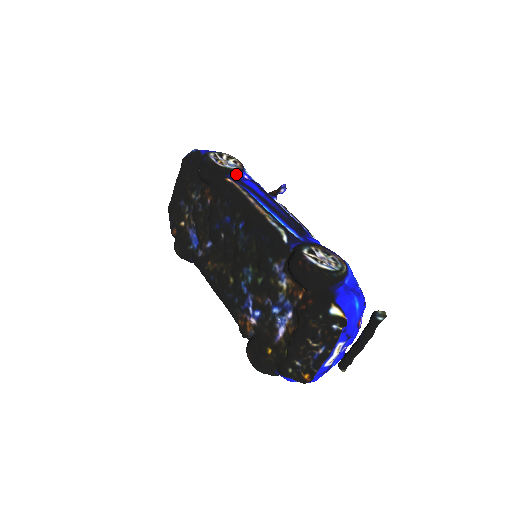
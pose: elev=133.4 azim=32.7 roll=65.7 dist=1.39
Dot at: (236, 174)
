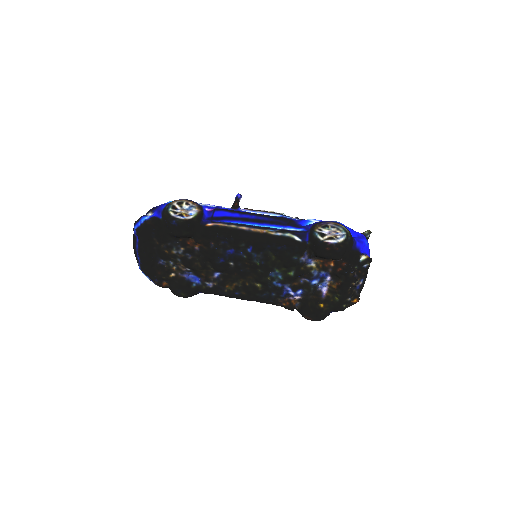
Dot at: (204, 214)
